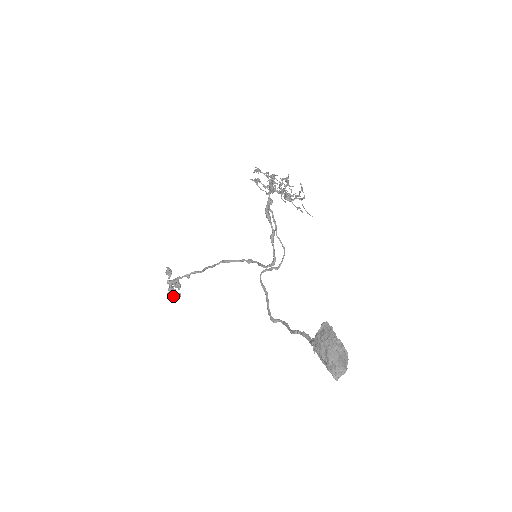
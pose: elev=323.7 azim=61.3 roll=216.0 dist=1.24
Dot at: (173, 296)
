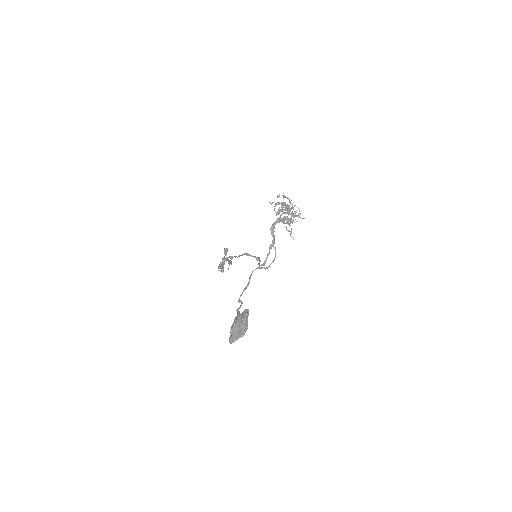
Dot at: (218, 268)
